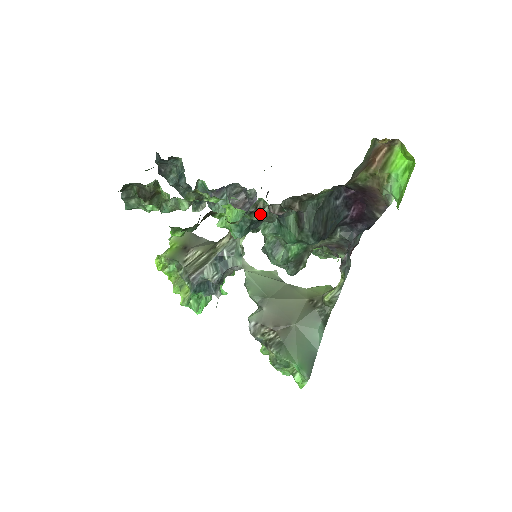
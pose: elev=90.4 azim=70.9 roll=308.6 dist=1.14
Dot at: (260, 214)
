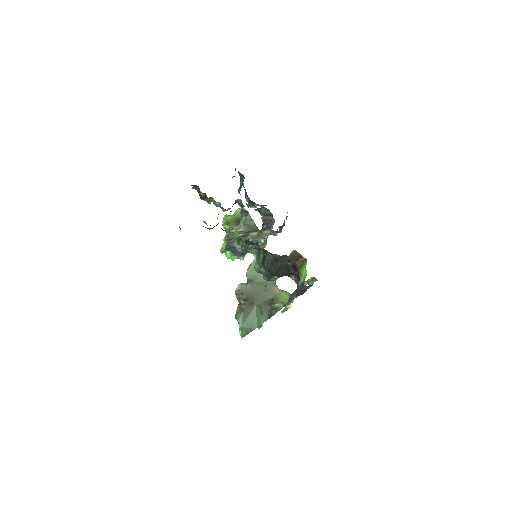
Dot at: (242, 243)
